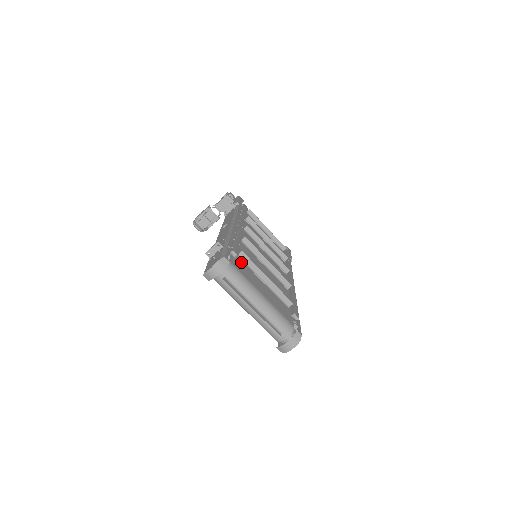
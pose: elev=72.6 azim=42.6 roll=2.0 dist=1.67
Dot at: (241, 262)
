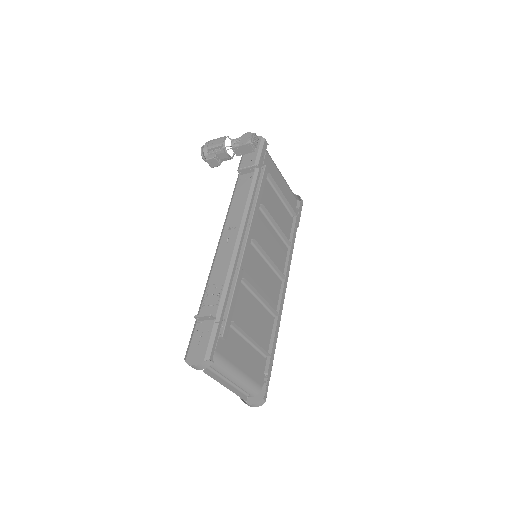
Dot at: (229, 333)
